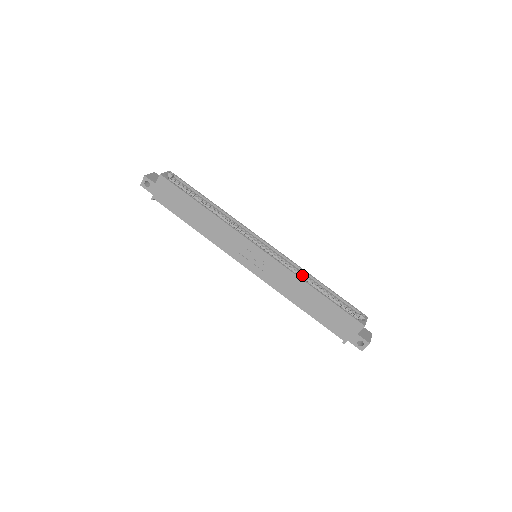
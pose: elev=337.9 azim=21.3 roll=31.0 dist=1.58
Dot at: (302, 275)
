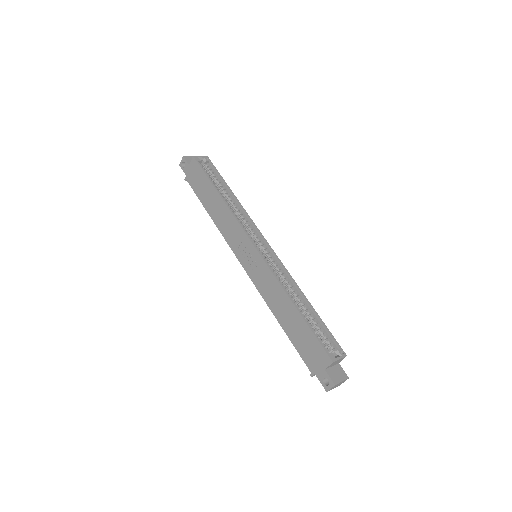
Dot at: (291, 287)
